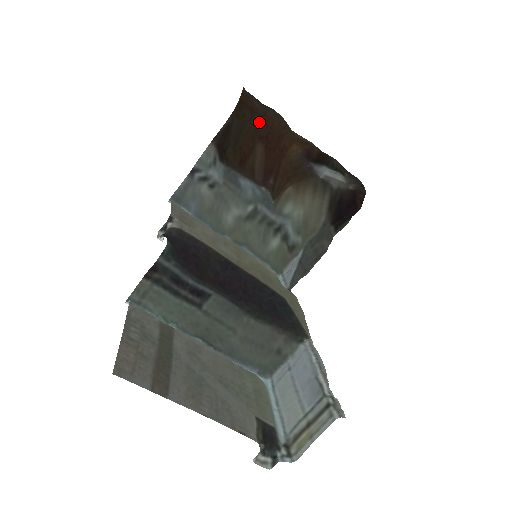
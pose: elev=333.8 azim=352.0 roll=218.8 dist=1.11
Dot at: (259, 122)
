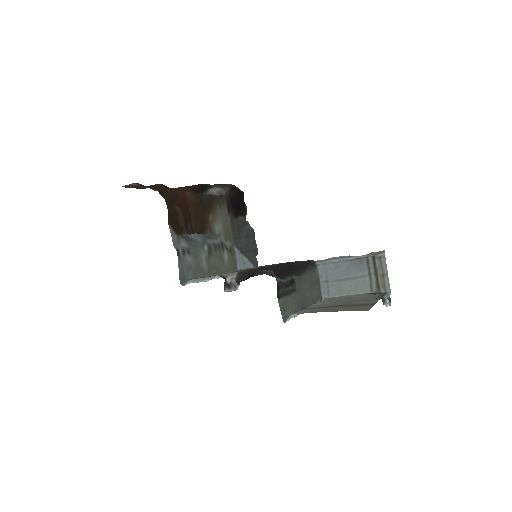
Dot at: (164, 195)
